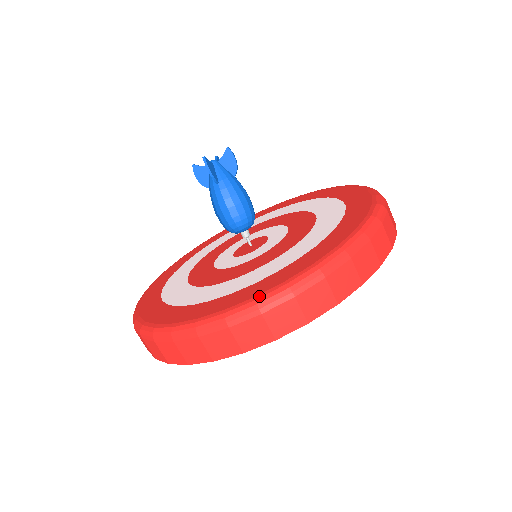
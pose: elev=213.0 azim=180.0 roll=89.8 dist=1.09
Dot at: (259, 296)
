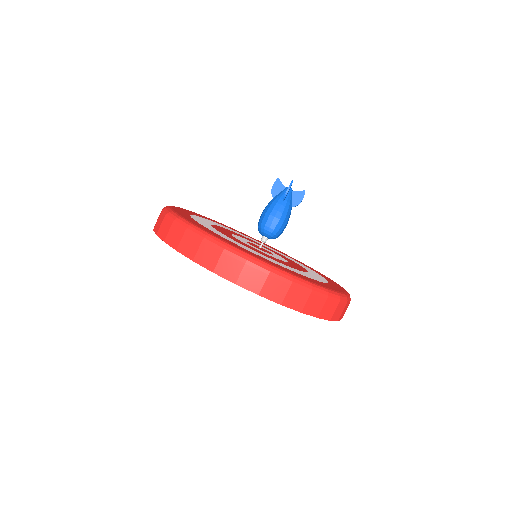
Dot at: (275, 266)
